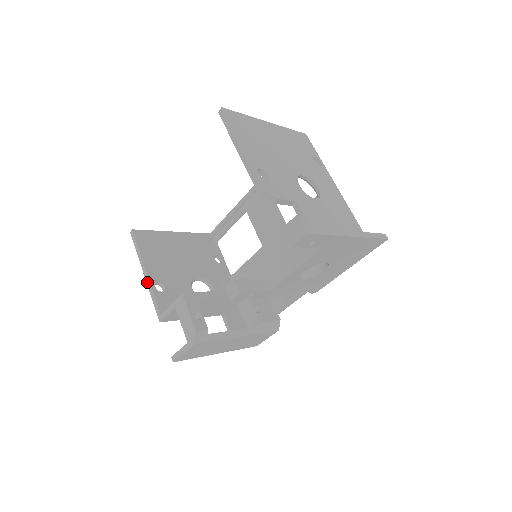
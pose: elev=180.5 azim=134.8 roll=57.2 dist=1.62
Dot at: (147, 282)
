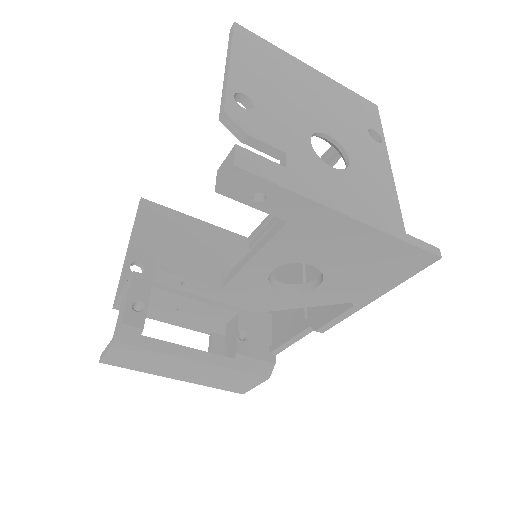
Dot at: (125, 258)
